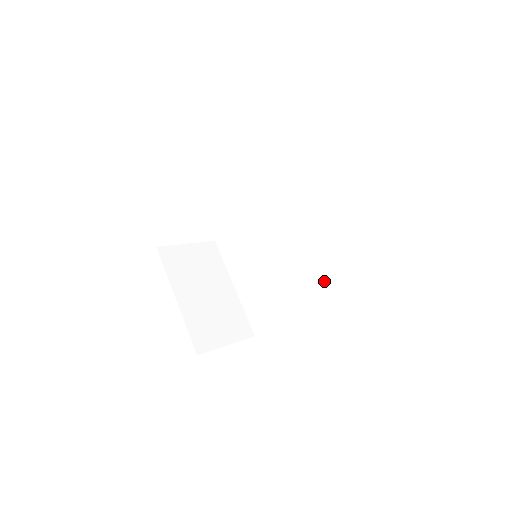
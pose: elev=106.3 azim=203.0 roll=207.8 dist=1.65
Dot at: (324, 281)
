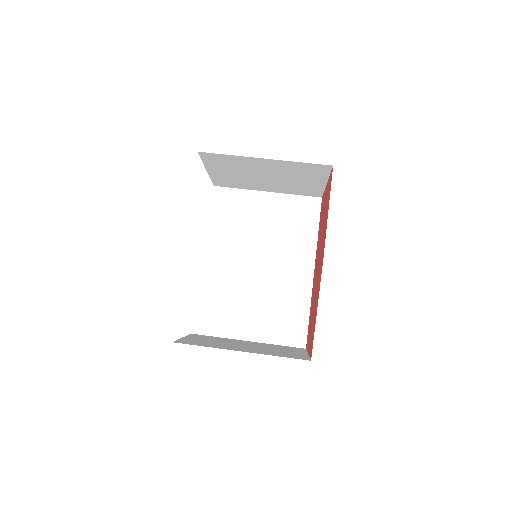
Dot at: (303, 244)
